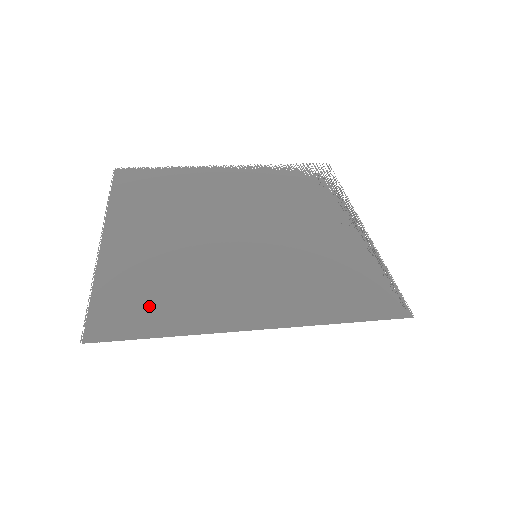
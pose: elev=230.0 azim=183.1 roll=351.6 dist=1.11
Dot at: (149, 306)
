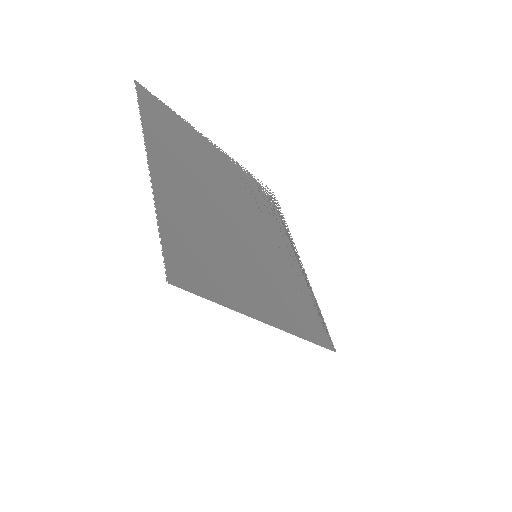
Dot at: (205, 268)
